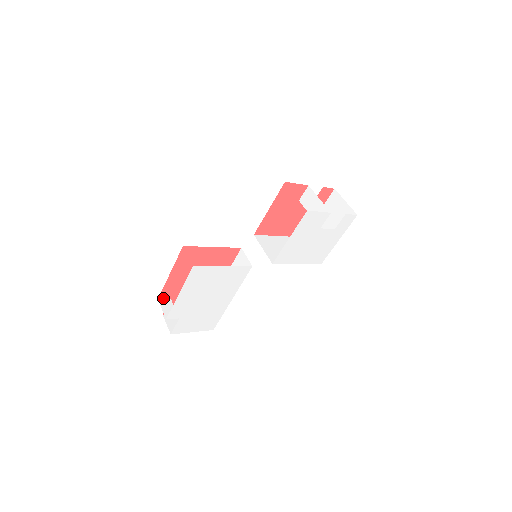
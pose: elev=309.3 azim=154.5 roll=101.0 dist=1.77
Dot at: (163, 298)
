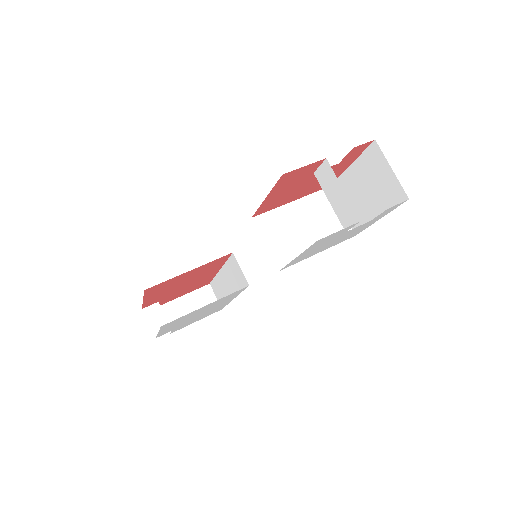
Dot at: (148, 305)
